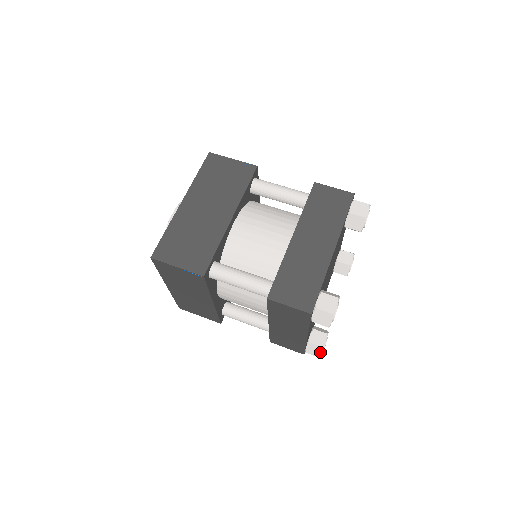
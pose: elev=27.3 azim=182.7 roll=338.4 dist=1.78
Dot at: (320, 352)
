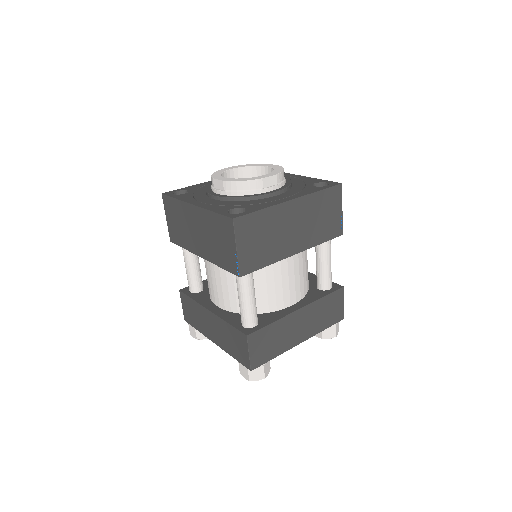
Dot at: occluded
